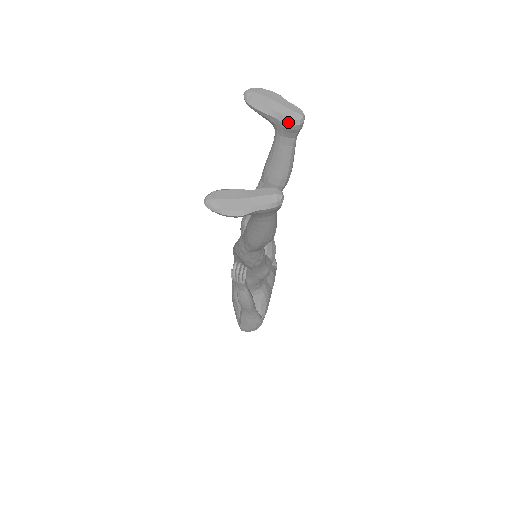
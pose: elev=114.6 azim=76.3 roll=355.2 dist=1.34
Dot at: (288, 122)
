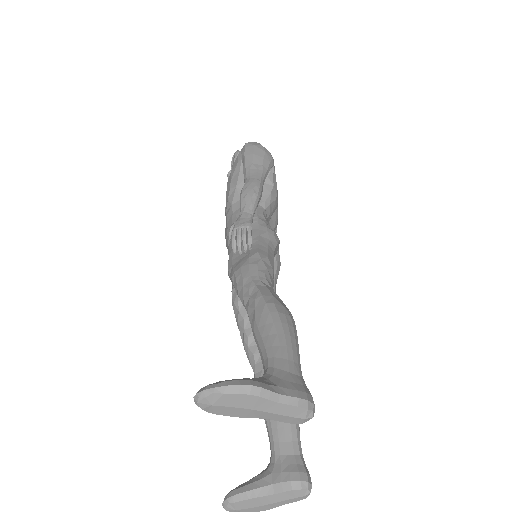
Dot at: (289, 421)
